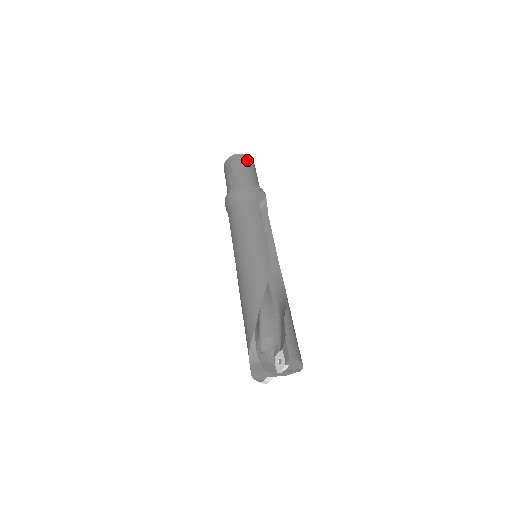
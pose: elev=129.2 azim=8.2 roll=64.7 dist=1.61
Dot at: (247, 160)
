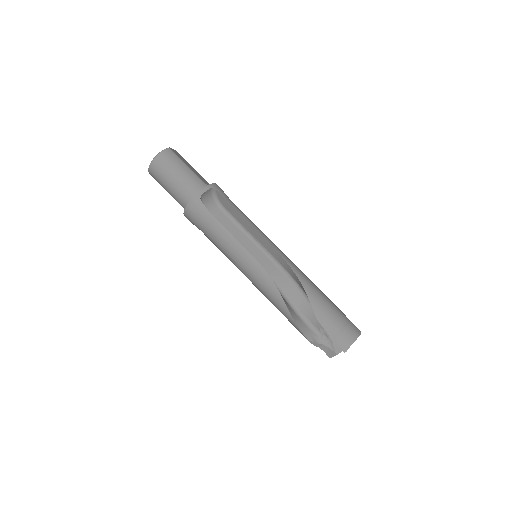
Dot at: (161, 165)
